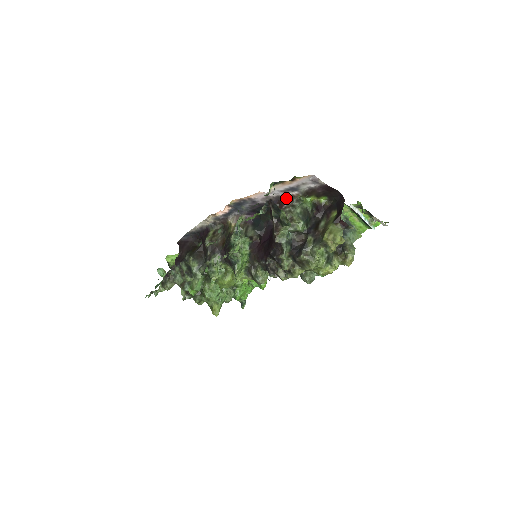
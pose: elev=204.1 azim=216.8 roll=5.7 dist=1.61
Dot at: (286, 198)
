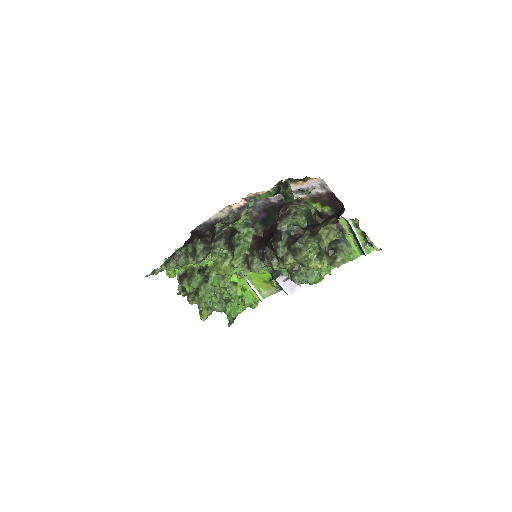
Dot at: occluded
